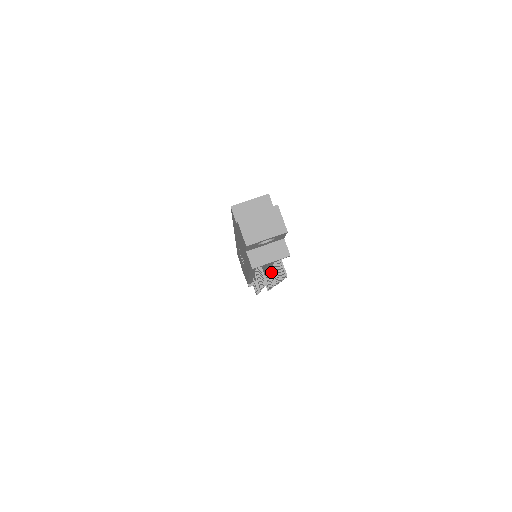
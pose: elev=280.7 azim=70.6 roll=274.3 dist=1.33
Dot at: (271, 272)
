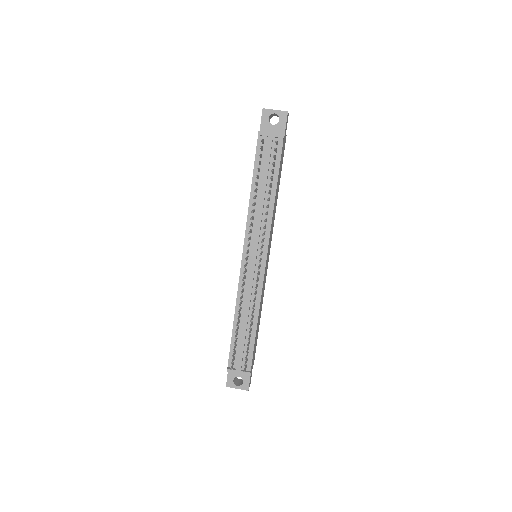
Dot at: (263, 239)
